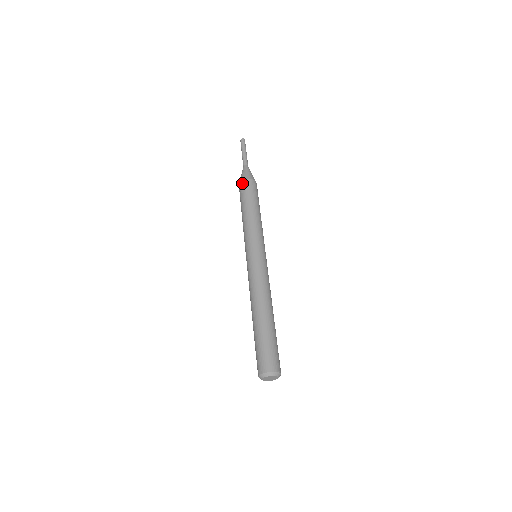
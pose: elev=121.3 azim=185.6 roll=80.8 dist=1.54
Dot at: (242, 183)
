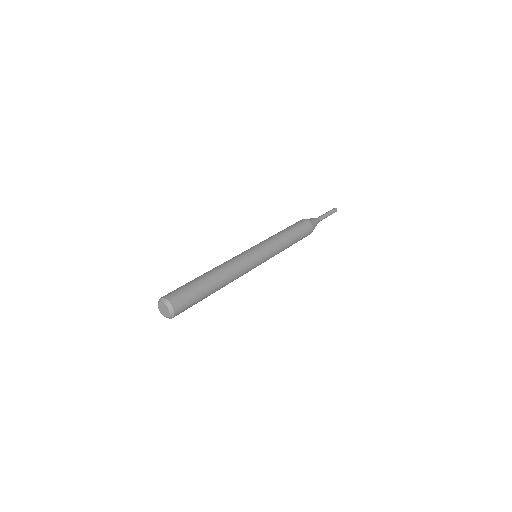
Dot at: (302, 220)
